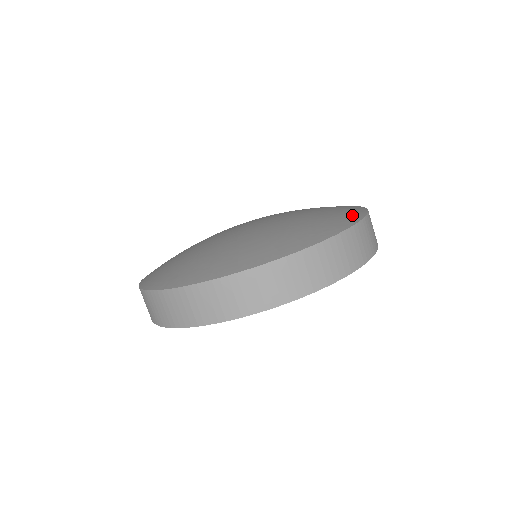
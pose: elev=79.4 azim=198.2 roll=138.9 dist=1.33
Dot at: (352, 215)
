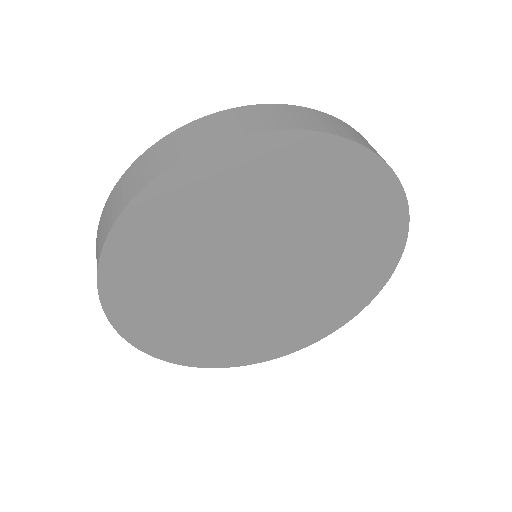
Dot at: occluded
